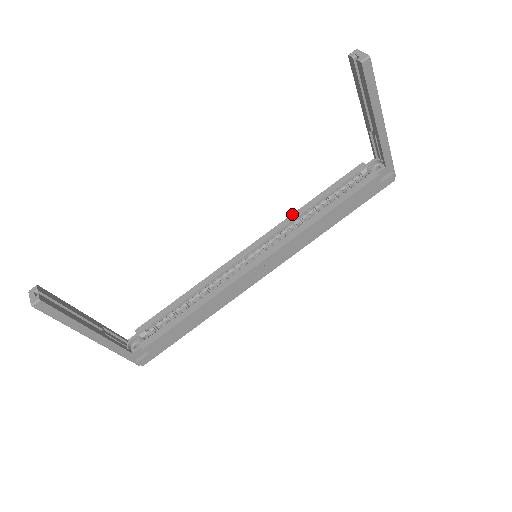
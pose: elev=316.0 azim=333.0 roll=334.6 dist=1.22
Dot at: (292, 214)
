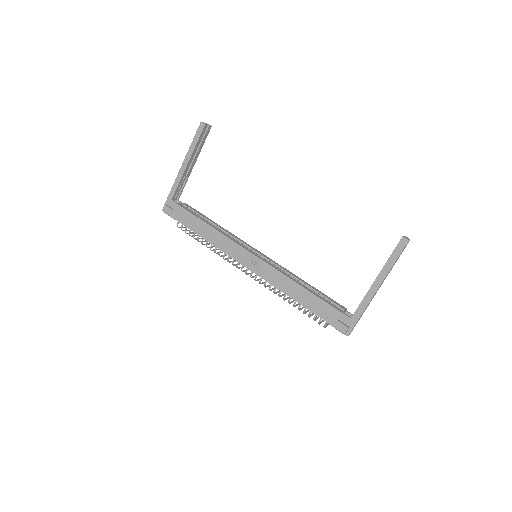
Dot at: occluded
